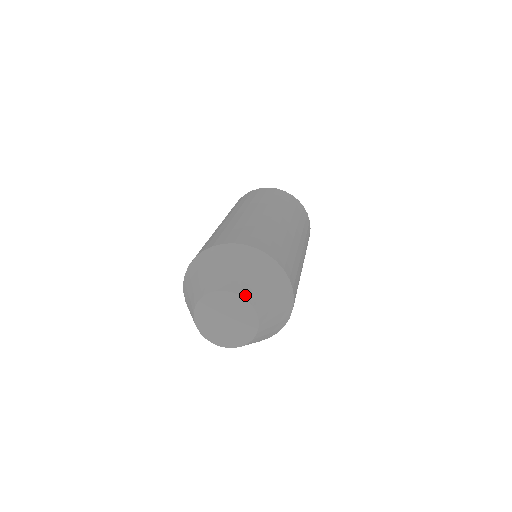
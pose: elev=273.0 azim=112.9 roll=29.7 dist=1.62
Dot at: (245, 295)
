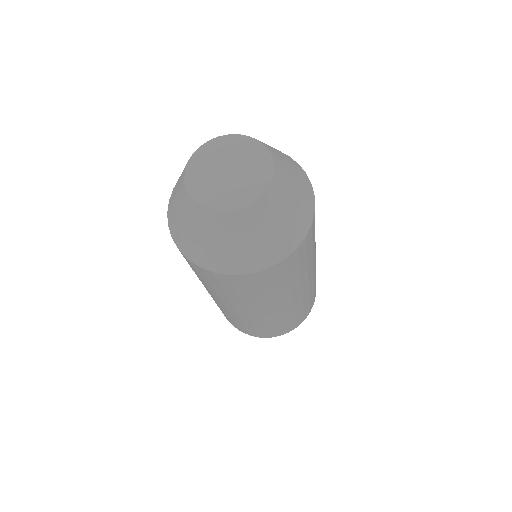
Dot at: (255, 139)
